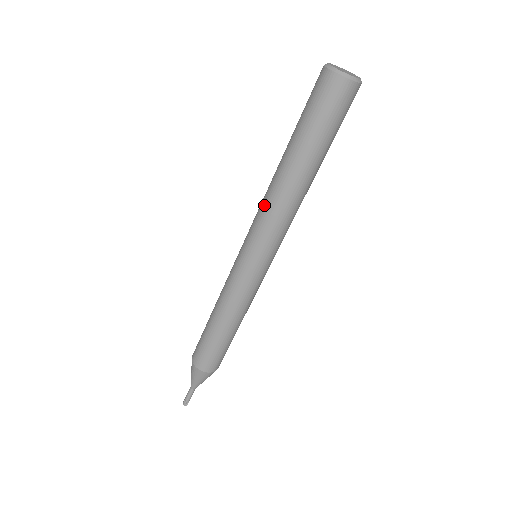
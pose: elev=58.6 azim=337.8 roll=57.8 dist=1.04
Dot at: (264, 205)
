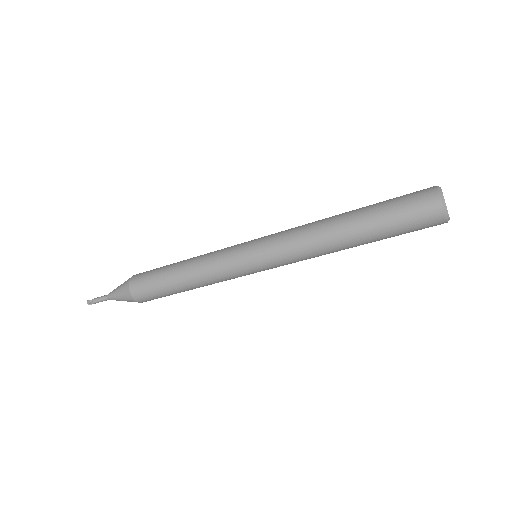
Dot at: (301, 234)
